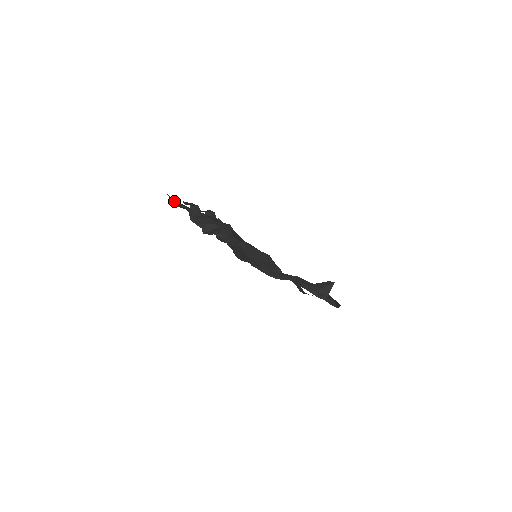
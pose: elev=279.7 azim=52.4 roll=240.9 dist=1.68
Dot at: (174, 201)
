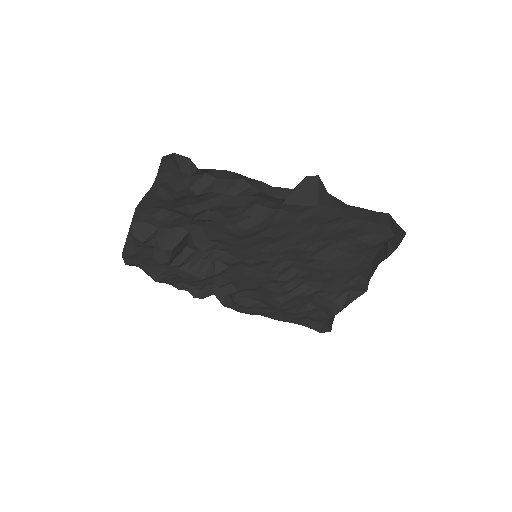
Dot at: (125, 252)
